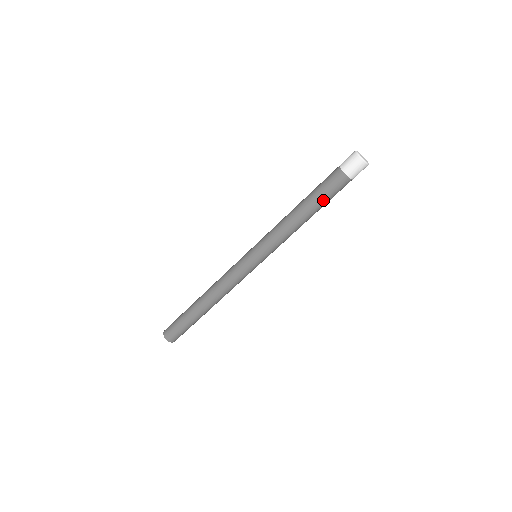
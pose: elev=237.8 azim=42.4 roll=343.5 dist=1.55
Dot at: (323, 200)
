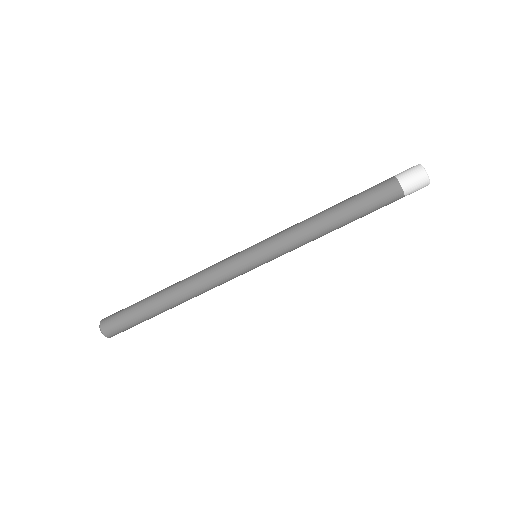
Dot at: occluded
